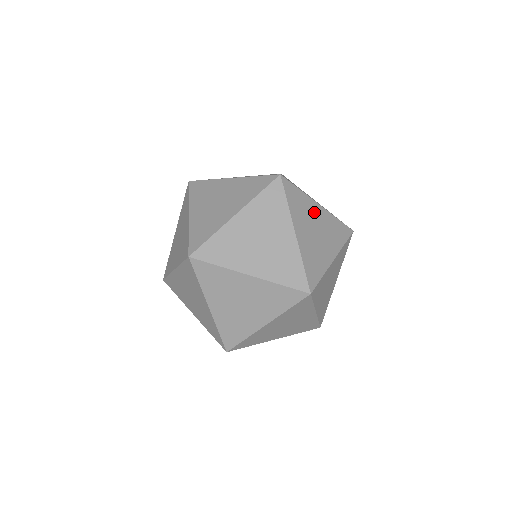
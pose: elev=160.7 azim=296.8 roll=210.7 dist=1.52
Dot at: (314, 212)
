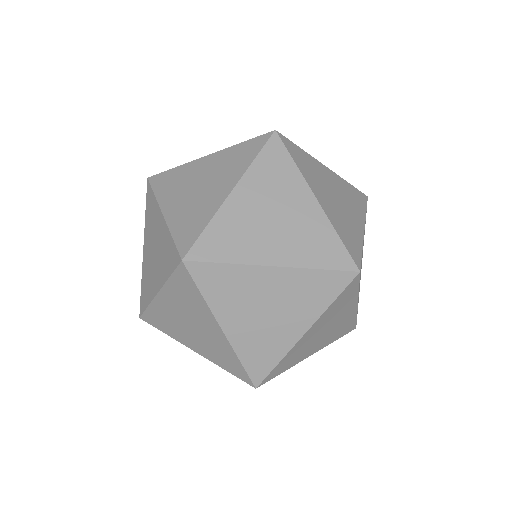
Dot at: occluded
